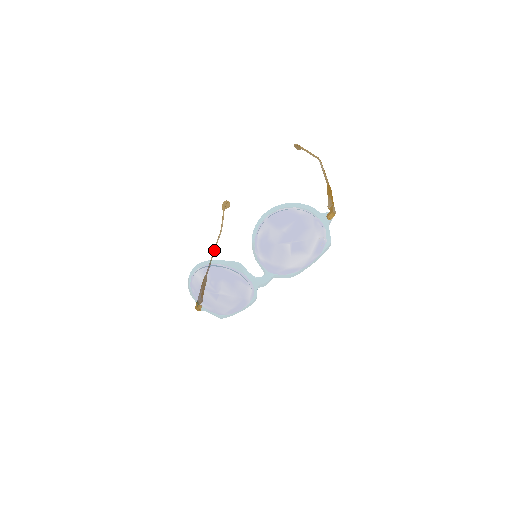
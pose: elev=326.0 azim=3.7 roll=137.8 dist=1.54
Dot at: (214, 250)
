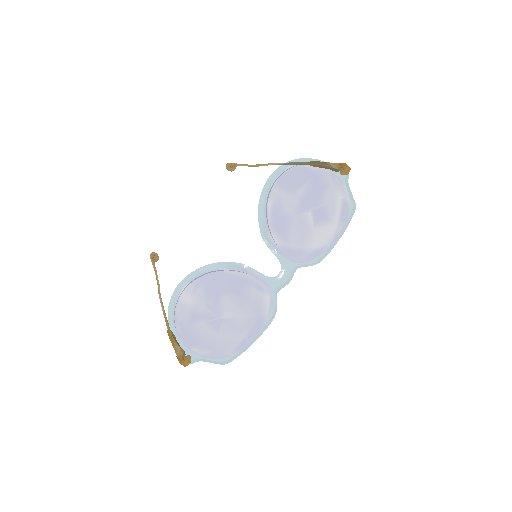
Dot at: (162, 305)
